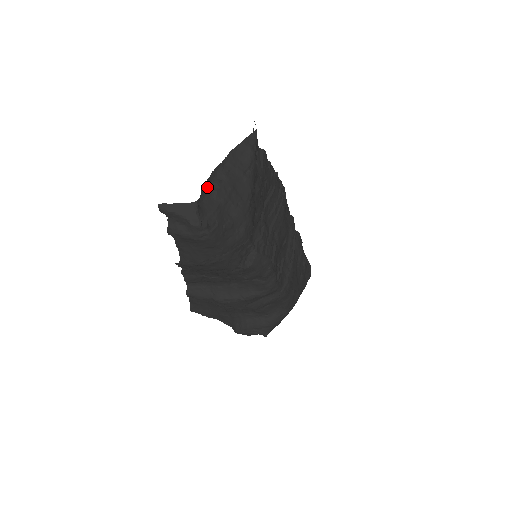
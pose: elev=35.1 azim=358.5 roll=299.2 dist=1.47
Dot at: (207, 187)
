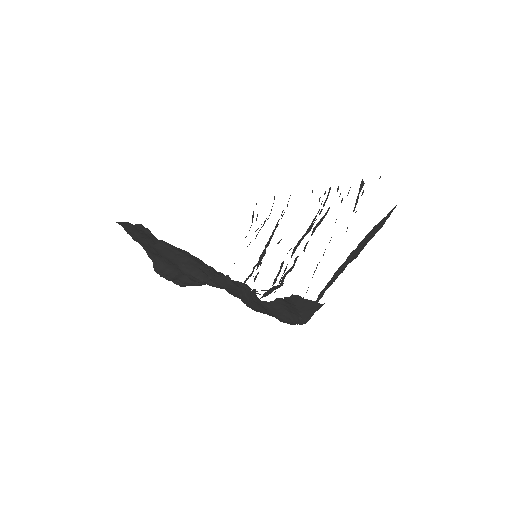
Dot at: occluded
